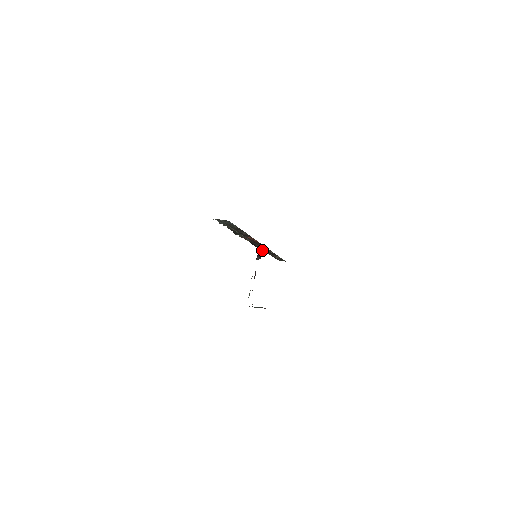
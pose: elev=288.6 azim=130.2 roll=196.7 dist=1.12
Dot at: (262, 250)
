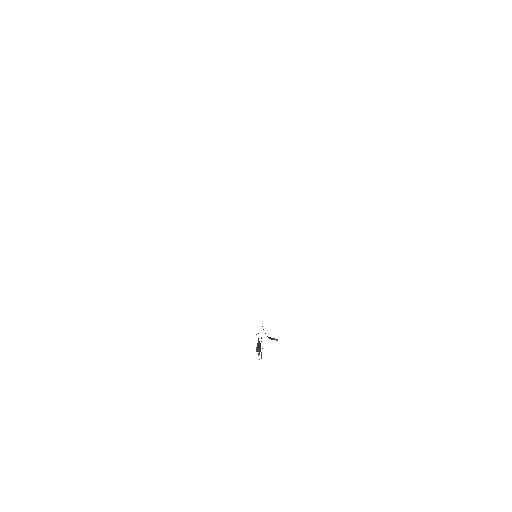
Dot at: occluded
